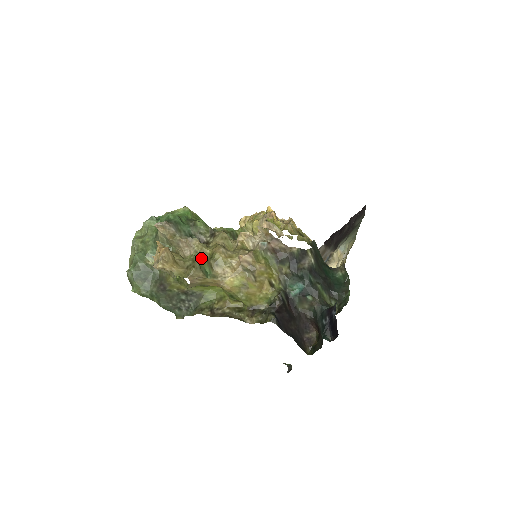
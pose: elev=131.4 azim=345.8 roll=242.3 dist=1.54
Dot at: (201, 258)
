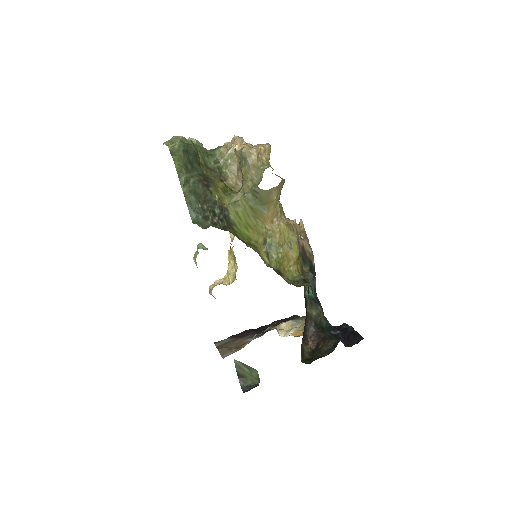
Dot at: occluded
